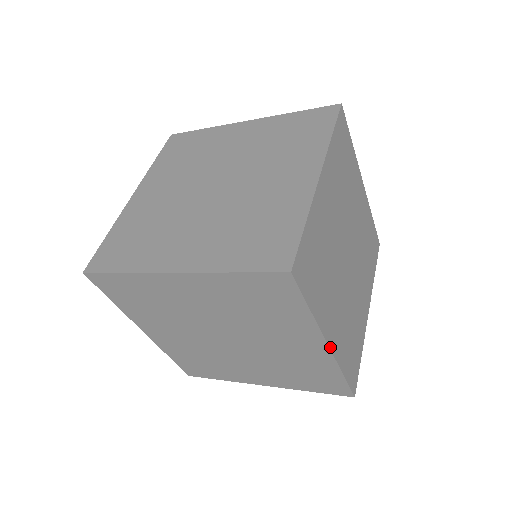
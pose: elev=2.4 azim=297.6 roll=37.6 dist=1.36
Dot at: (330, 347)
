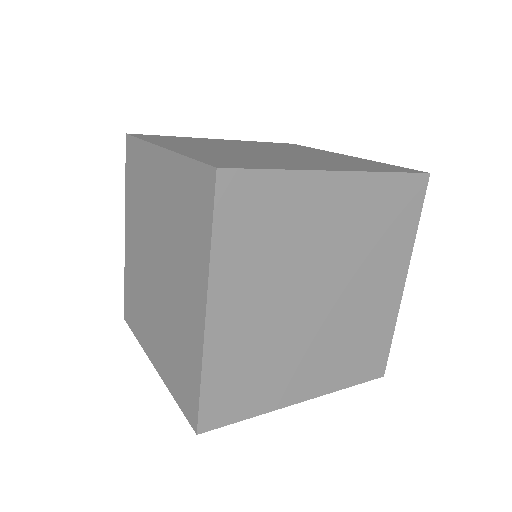
Dot at: (207, 320)
